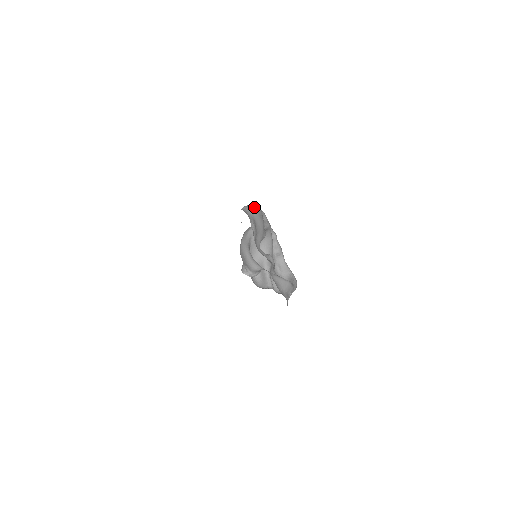
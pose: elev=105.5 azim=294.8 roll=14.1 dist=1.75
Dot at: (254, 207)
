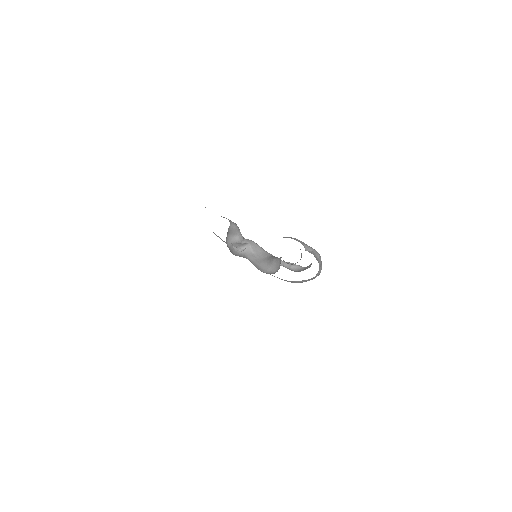
Dot at: occluded
